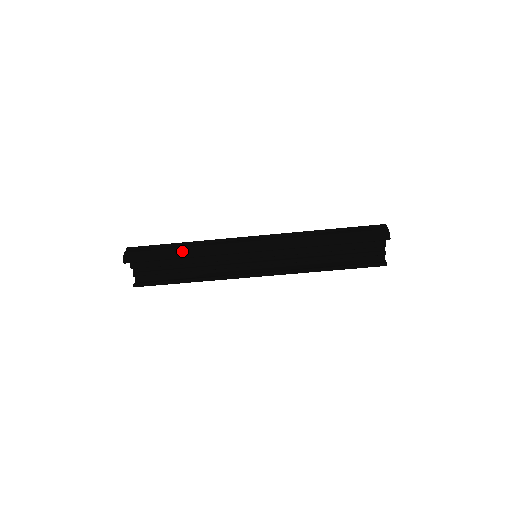
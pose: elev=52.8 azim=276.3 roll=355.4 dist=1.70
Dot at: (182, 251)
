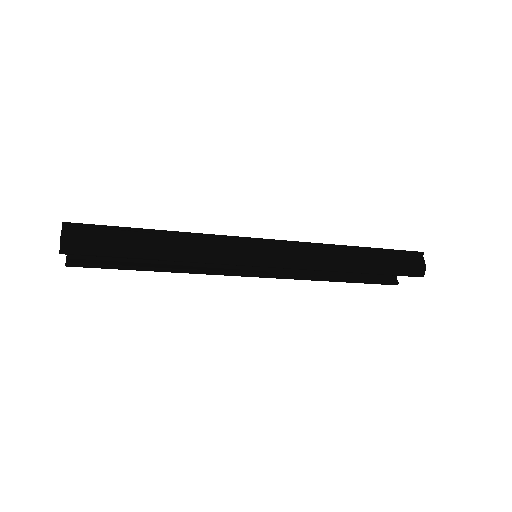
Dot at: (160, 251)
